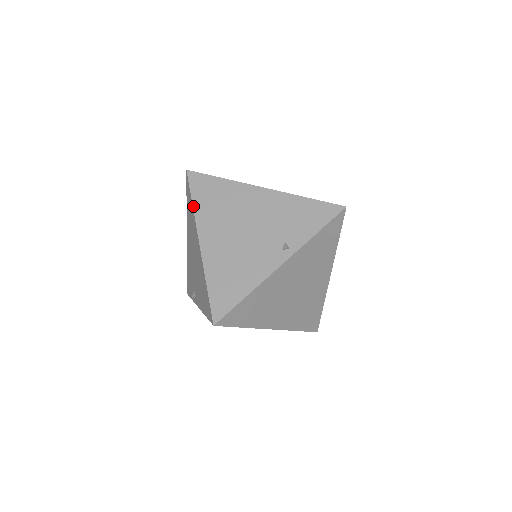
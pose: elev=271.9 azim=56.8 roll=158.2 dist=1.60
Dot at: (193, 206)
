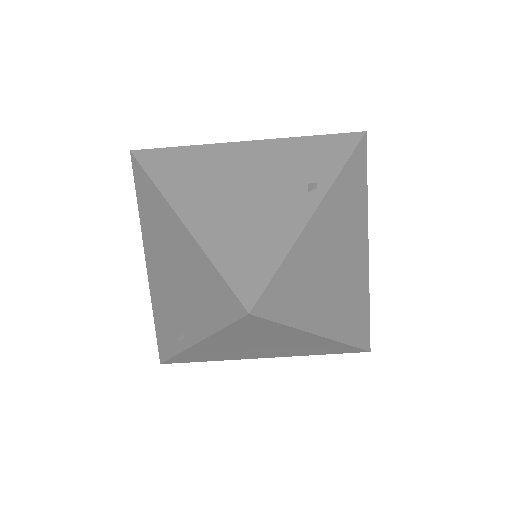
Dot at: (154, 182)
